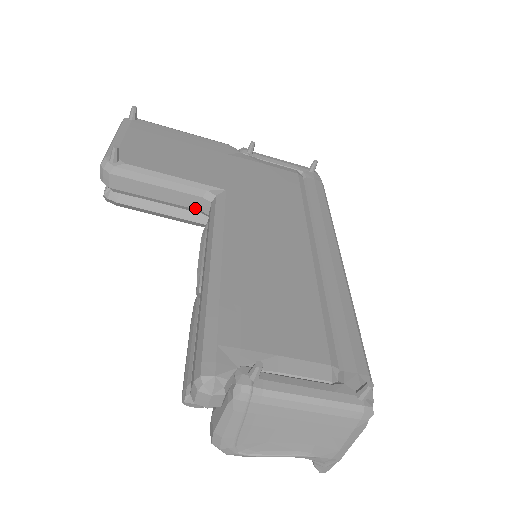
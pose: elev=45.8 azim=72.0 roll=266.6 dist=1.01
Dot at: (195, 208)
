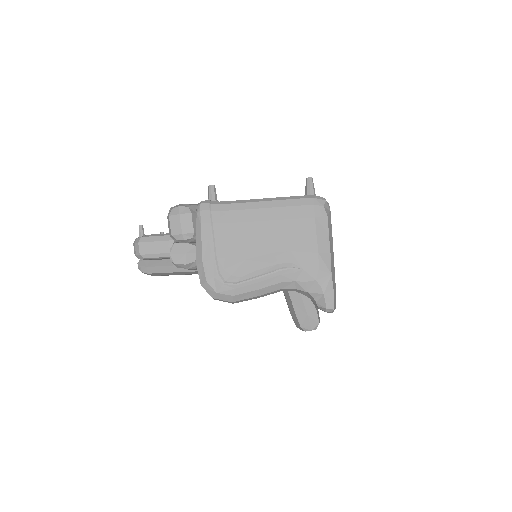
Dot at: occluded
